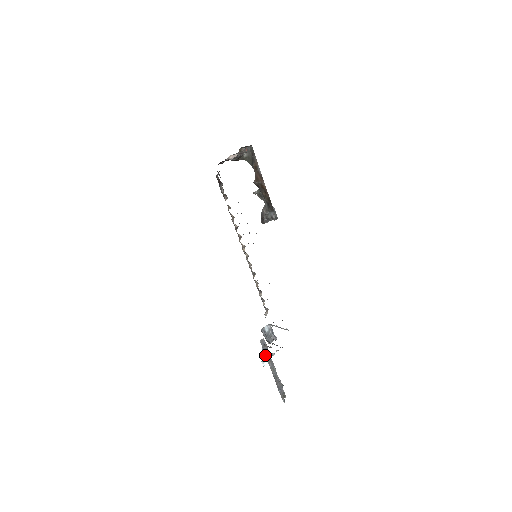
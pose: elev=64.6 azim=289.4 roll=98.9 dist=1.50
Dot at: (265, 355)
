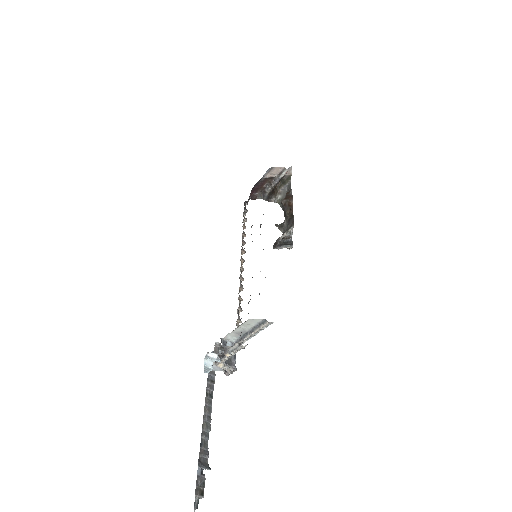
Dot at: (216, 345)
